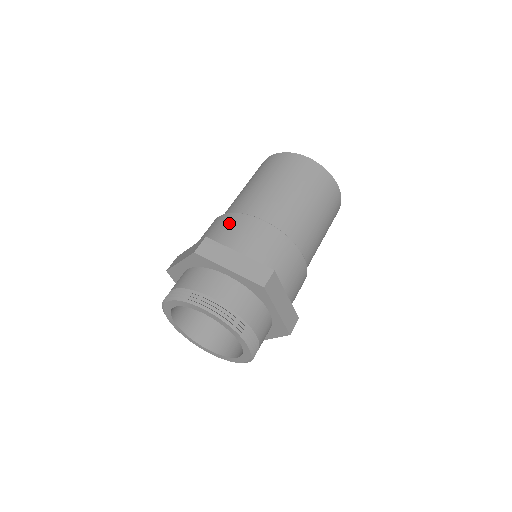
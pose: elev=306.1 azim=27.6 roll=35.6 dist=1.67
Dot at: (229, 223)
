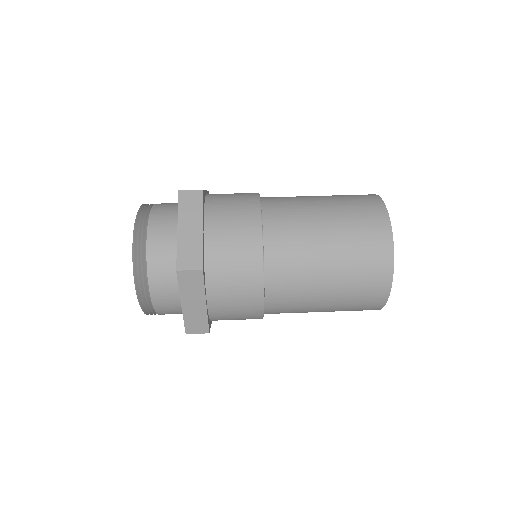
Dot at: (242, 202)
